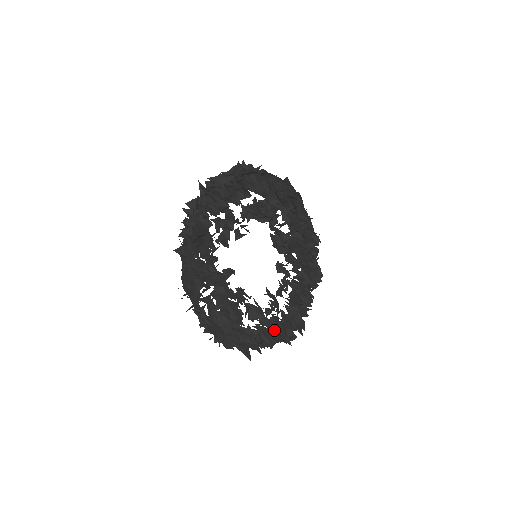
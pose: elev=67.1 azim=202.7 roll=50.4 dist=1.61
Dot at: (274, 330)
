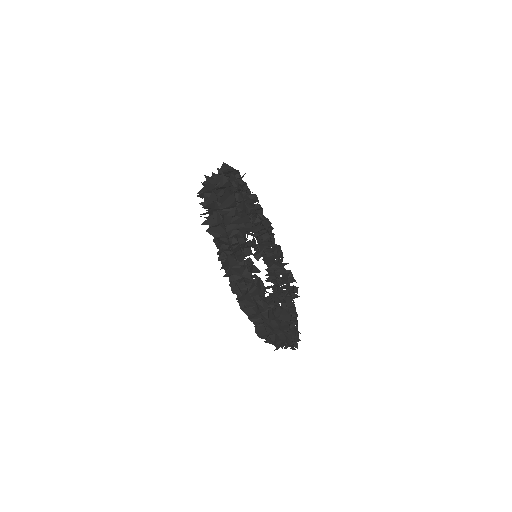
Dot at: occluded
